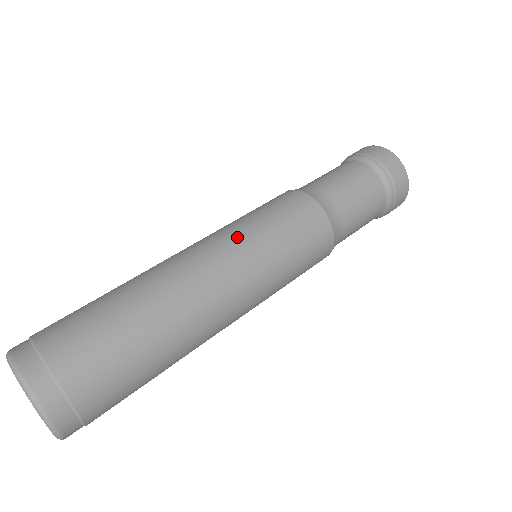
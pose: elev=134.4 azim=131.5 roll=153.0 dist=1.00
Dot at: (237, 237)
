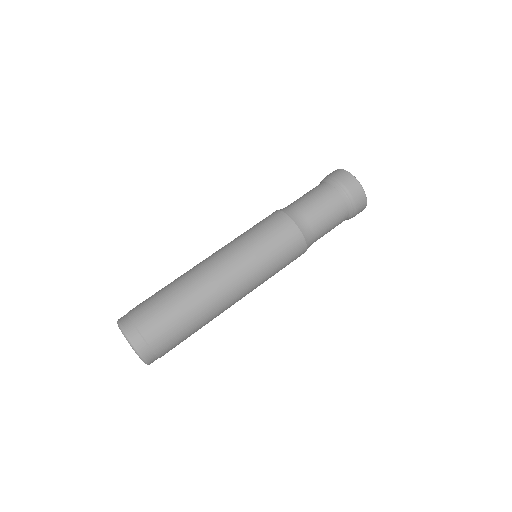
Dot at: (254, 270)
